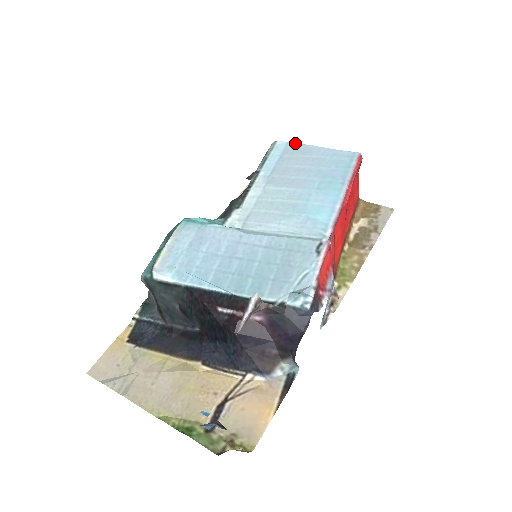
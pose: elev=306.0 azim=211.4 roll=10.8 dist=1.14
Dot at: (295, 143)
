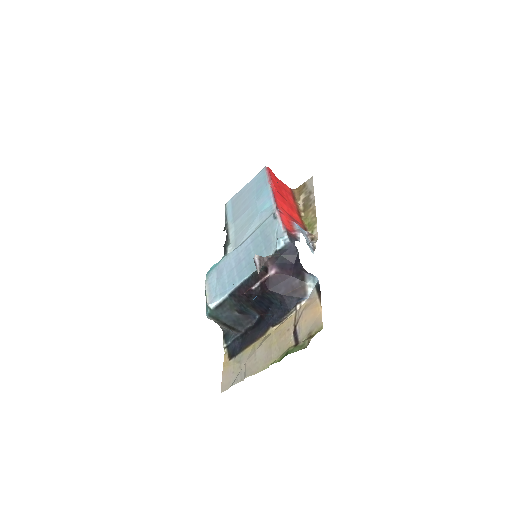
Dot at: (234, 195)
